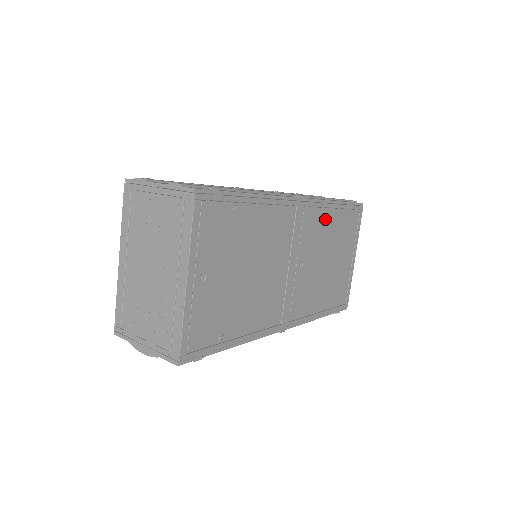
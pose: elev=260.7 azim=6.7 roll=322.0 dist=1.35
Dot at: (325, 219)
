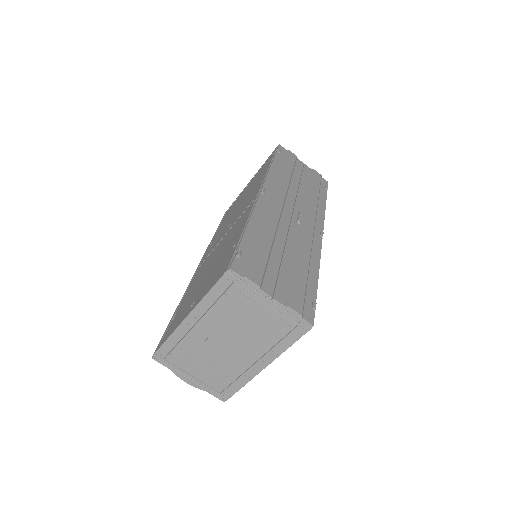
Dot at: occluded
